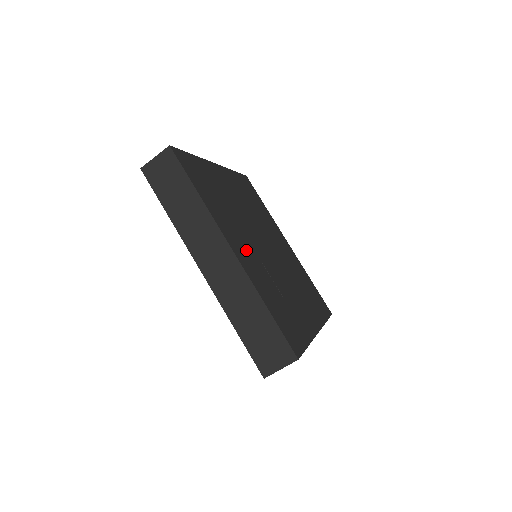
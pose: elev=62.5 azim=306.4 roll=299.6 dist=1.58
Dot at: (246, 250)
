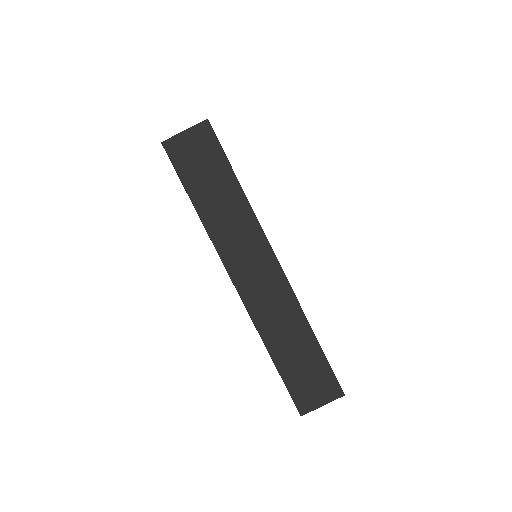
Dot at: occluded
